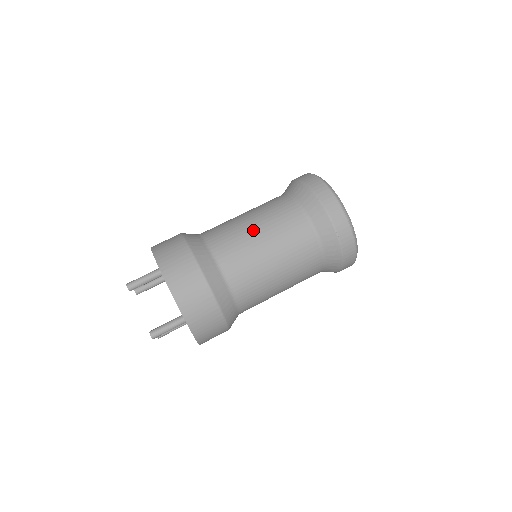
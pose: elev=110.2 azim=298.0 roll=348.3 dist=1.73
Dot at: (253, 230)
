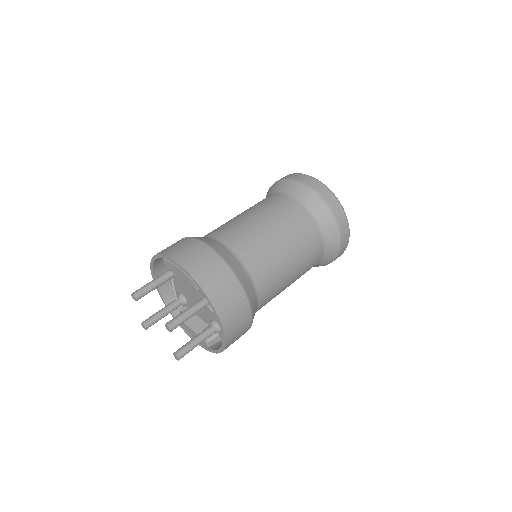
Dot at: (242, 215)
